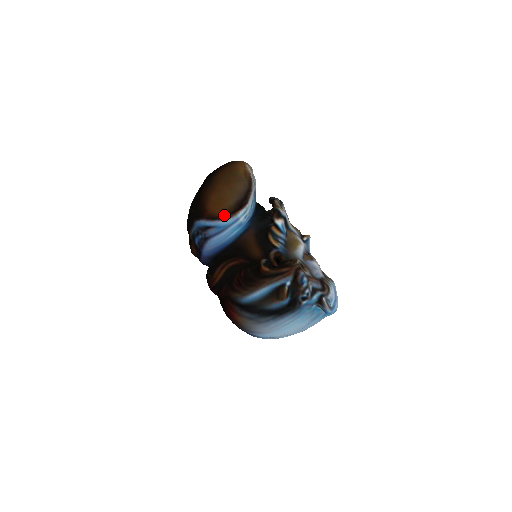
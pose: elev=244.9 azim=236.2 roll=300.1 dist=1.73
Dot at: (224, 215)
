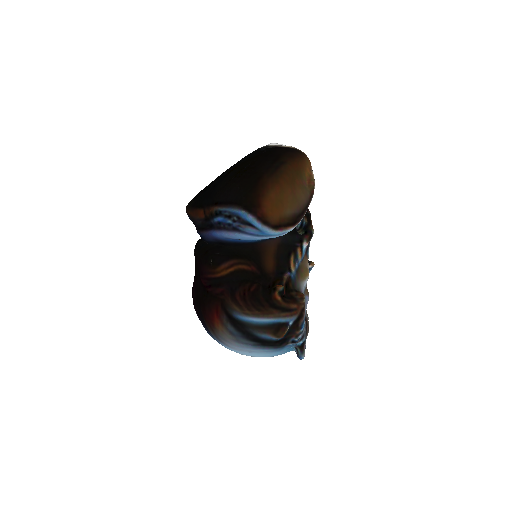
Dot at: (276, 224)
